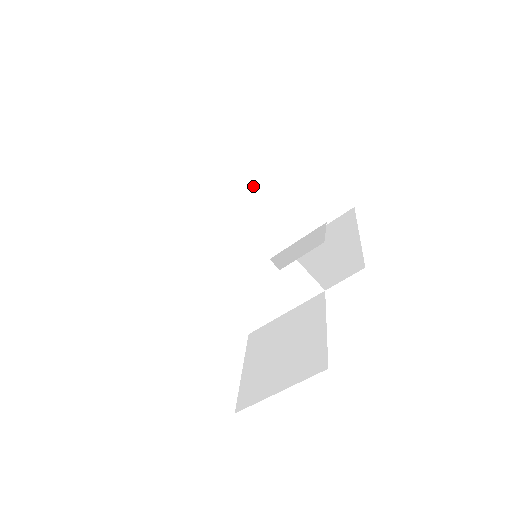
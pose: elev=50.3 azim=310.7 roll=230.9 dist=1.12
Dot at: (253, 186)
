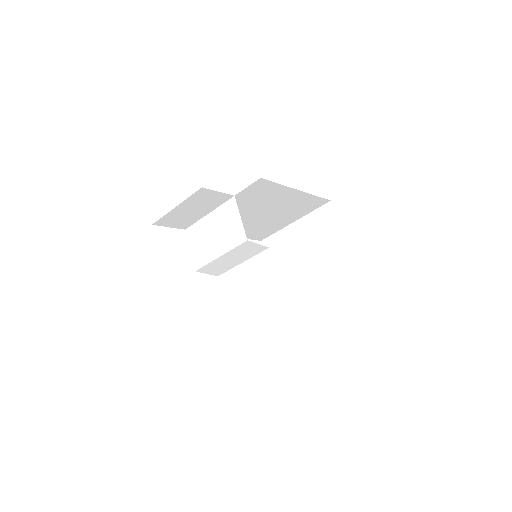
Dot at: (299, 245)
